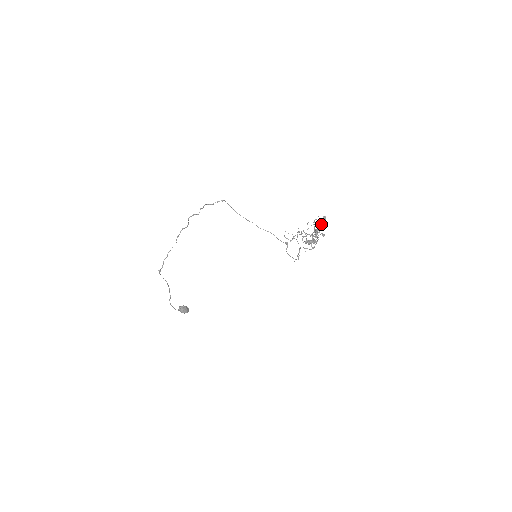
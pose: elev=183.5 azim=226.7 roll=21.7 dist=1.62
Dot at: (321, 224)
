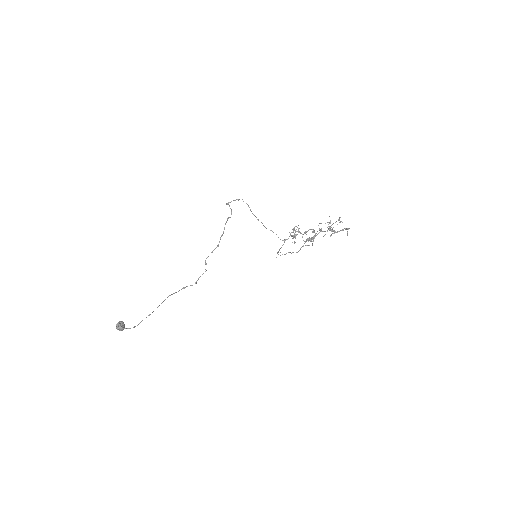
Dot at: (337, 224)
